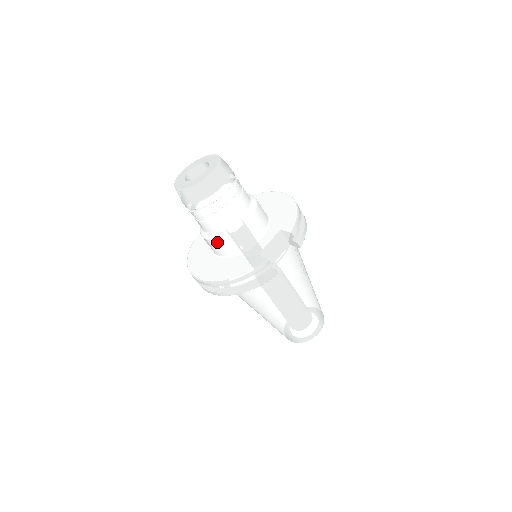
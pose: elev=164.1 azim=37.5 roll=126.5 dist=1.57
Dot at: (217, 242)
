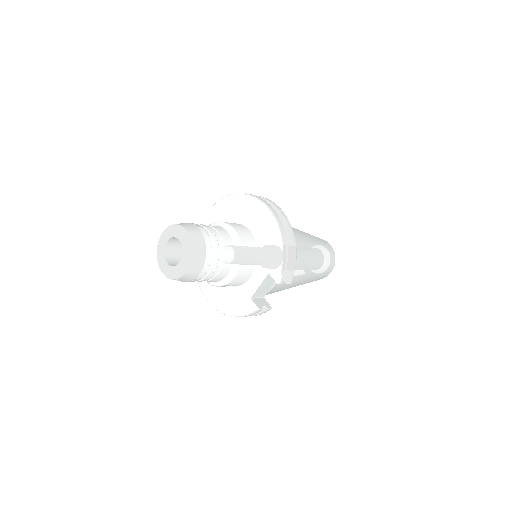
Dot at: occluded
